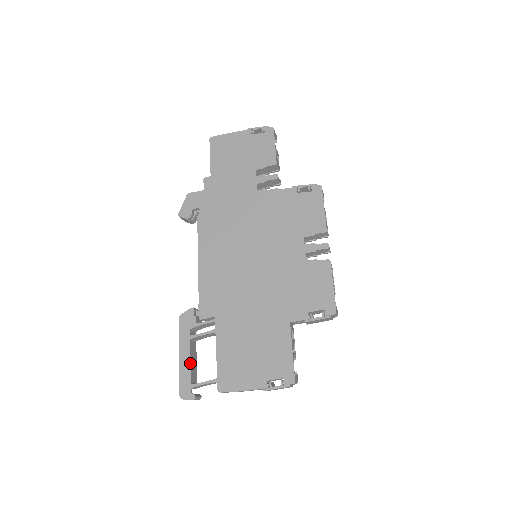
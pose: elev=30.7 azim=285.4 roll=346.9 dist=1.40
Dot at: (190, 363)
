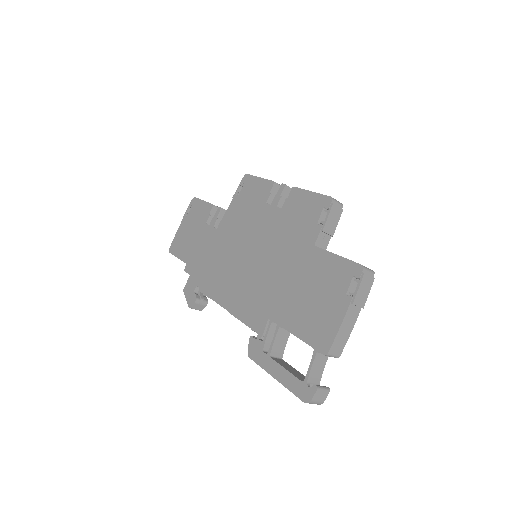
Dot at: (286, 370)
